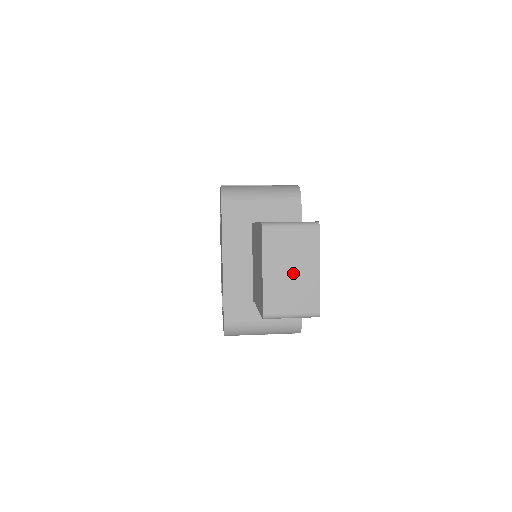
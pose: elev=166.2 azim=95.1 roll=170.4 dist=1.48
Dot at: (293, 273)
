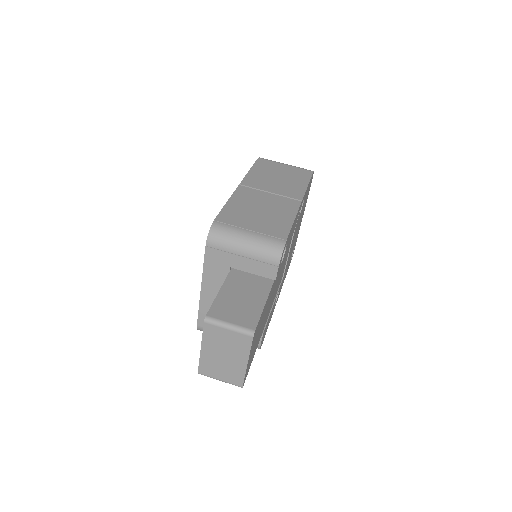
Dot at: (225, 358)
